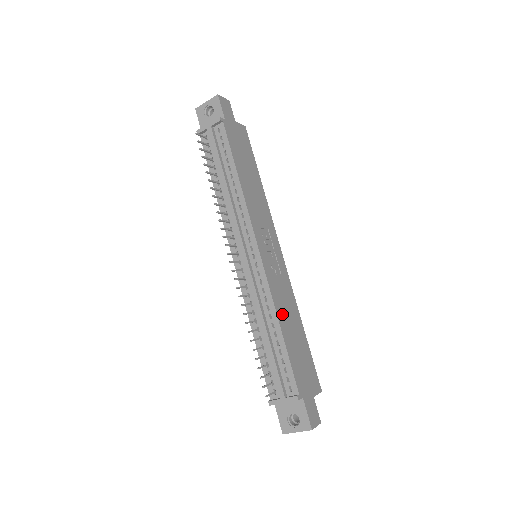
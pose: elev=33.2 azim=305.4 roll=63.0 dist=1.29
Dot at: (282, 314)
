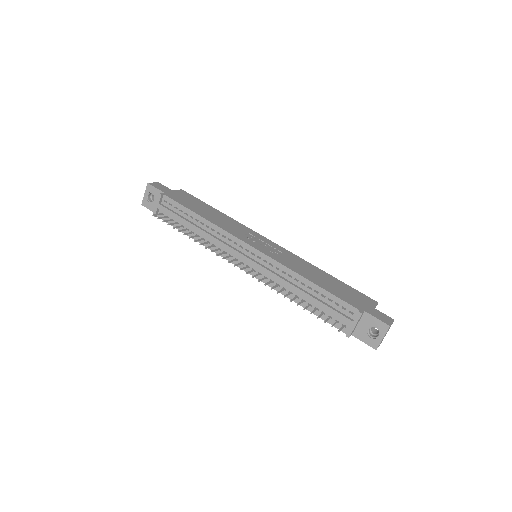
Dot at: (303, 273)
